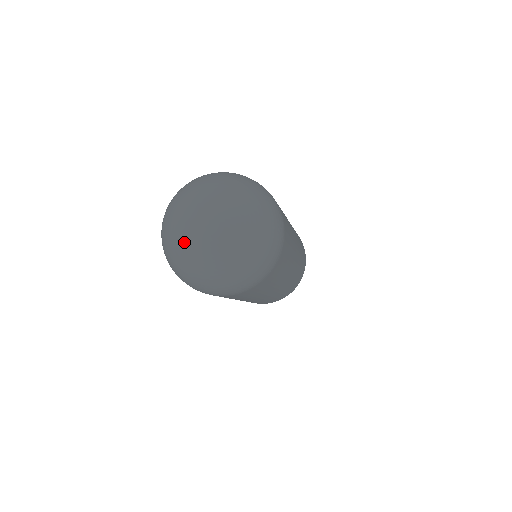
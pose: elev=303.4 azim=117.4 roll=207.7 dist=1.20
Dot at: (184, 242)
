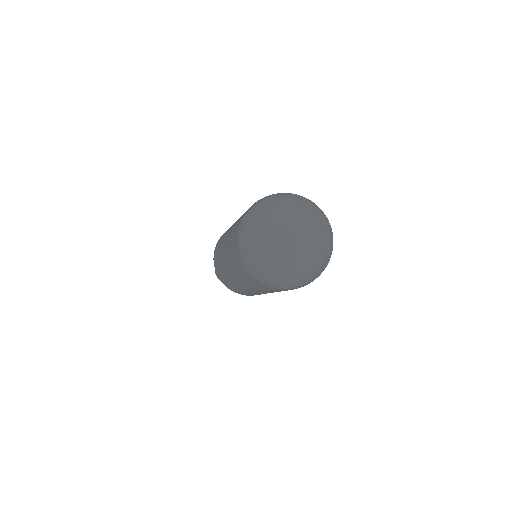
Dot at: (281, 246)
